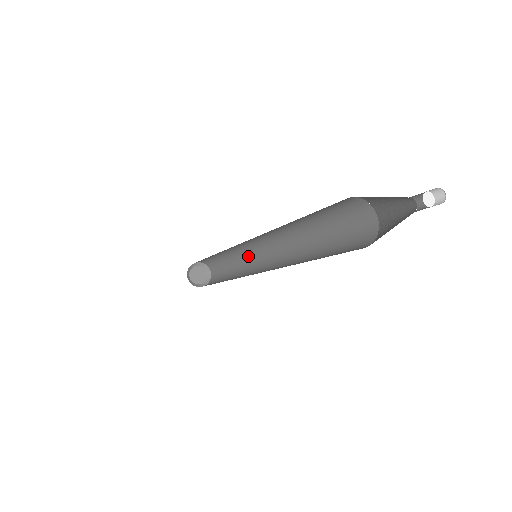
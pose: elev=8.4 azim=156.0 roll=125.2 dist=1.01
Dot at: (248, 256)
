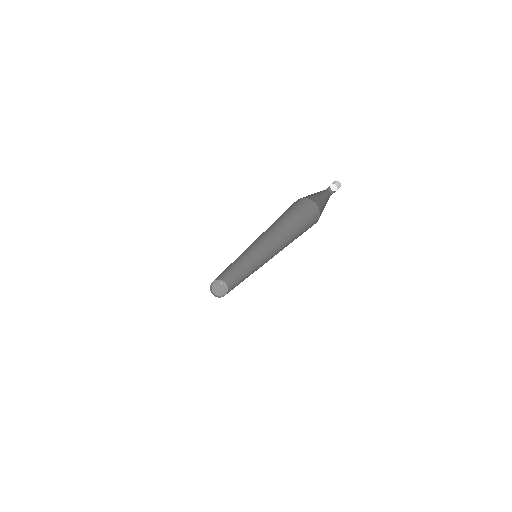
Dot at: (253, 266)
